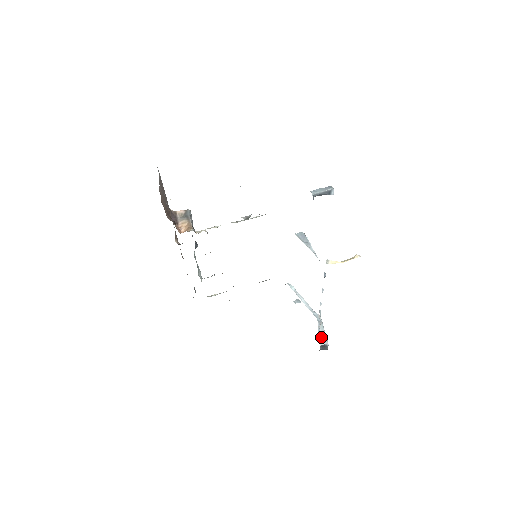
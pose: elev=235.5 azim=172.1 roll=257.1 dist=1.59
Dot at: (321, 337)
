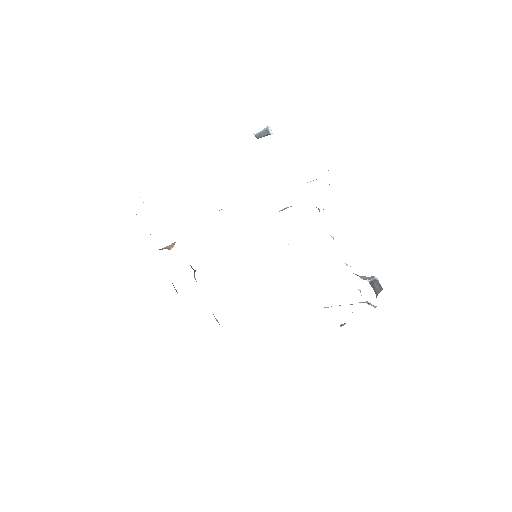
Dot at: (365, 279)
